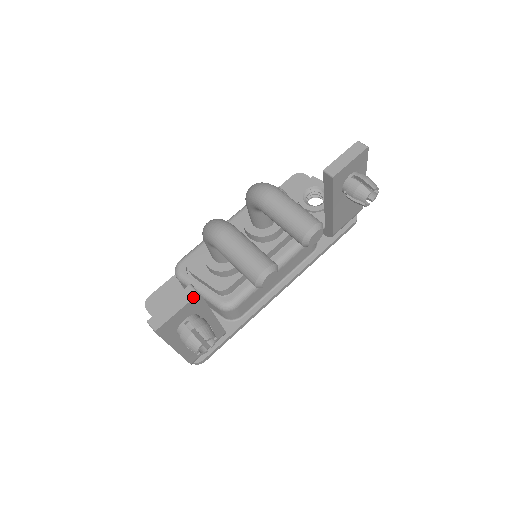
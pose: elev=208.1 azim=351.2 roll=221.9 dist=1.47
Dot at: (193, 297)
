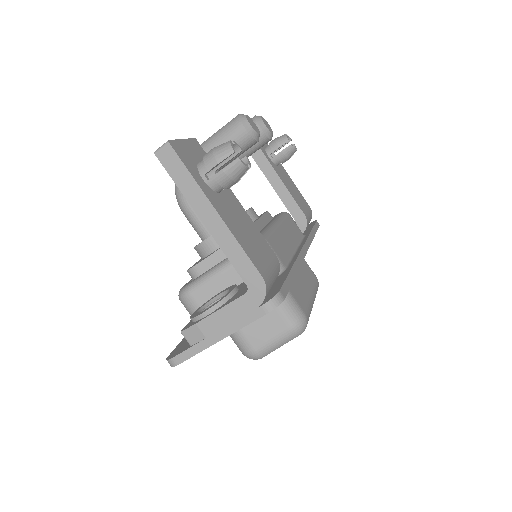
Dot at: (191, 139)
